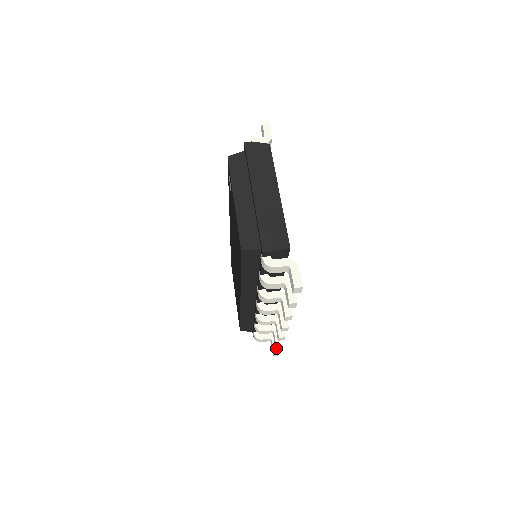
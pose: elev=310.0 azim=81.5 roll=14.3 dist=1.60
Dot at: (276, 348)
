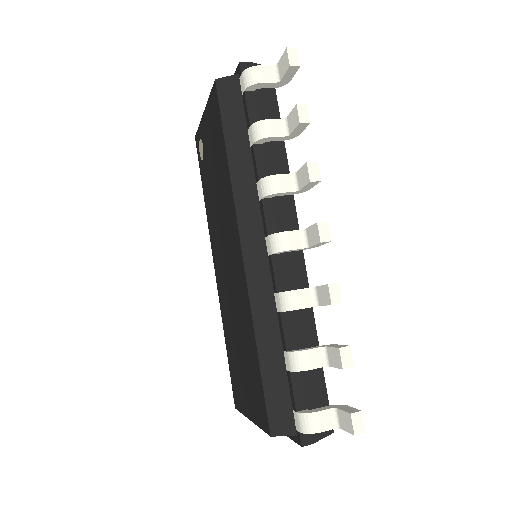
Dot at: (342, 365)
